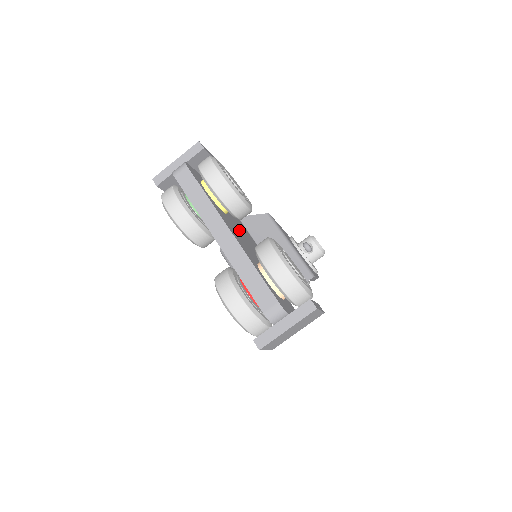
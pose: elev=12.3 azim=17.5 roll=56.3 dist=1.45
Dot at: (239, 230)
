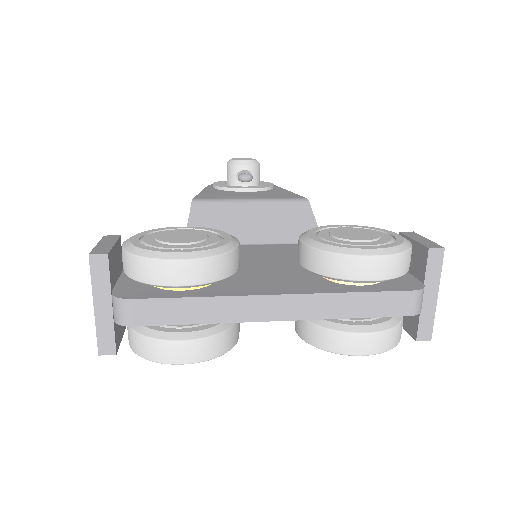
Dot at: (240, 267)
